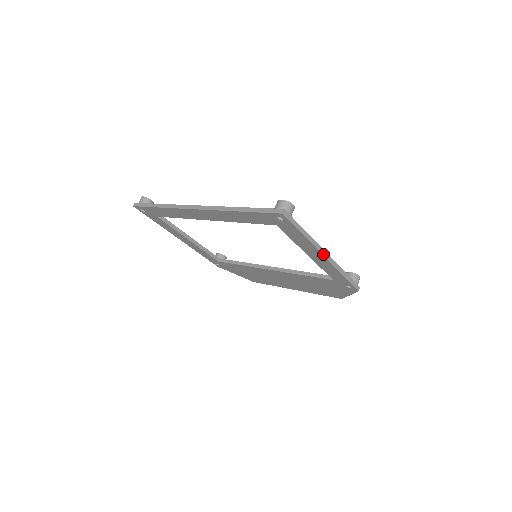
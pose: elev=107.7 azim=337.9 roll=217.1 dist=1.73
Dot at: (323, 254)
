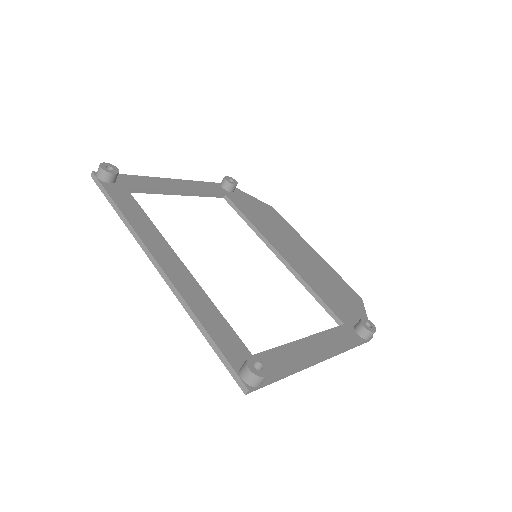
Dot at: (315, 364)
